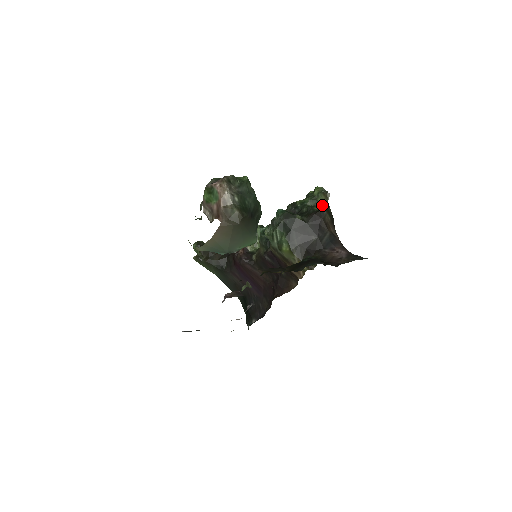
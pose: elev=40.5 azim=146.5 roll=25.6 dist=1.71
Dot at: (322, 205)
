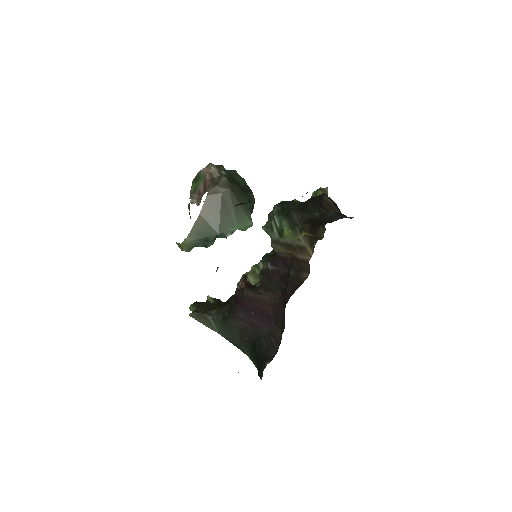
Dot at: occluded
